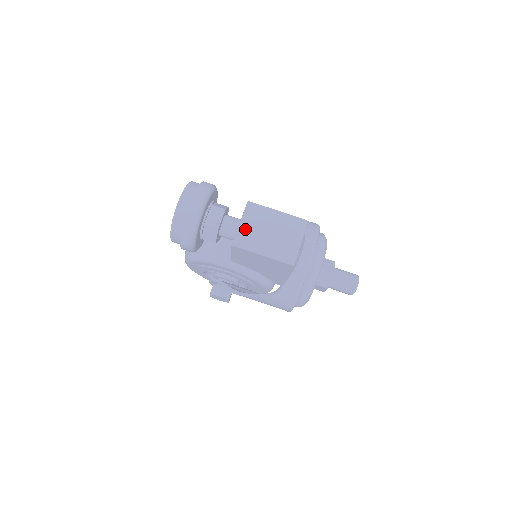
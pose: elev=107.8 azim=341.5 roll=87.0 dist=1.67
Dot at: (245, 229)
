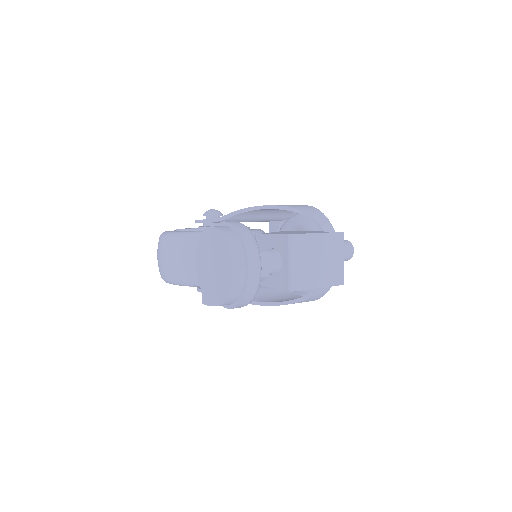
Dot at: (297, 268)
